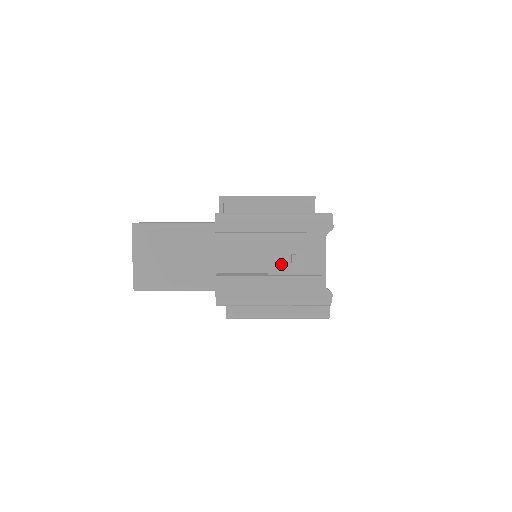
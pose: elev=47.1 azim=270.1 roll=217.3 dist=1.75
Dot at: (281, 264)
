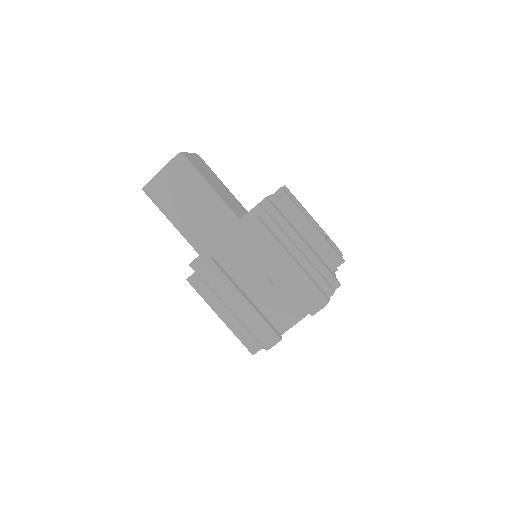
Dot at: occluded
